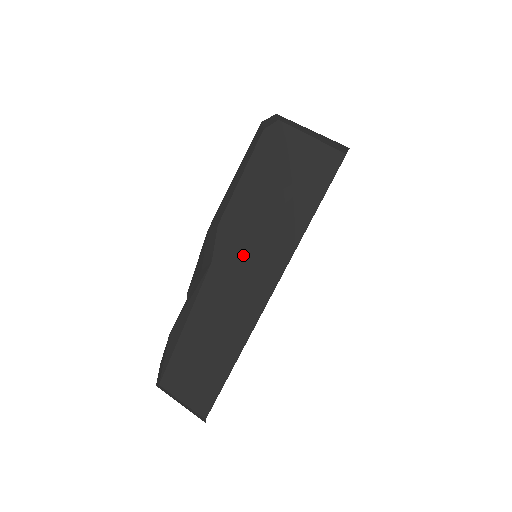
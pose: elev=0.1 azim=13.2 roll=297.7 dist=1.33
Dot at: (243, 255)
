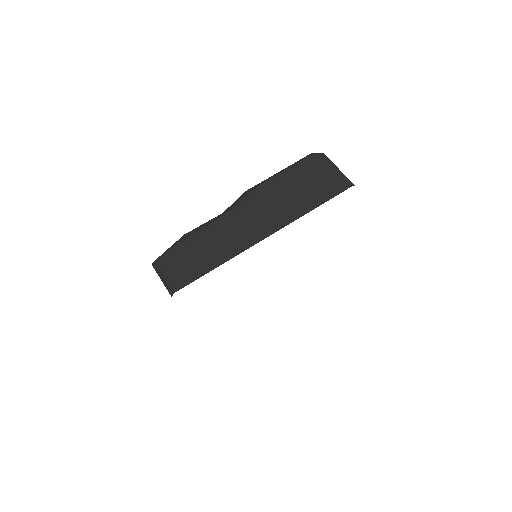
Dot at: (261, 209)
